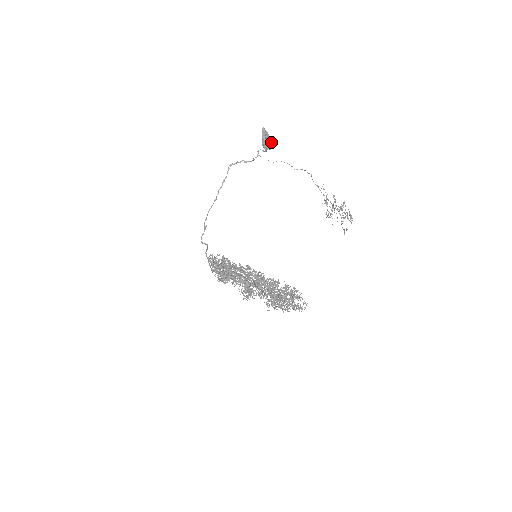
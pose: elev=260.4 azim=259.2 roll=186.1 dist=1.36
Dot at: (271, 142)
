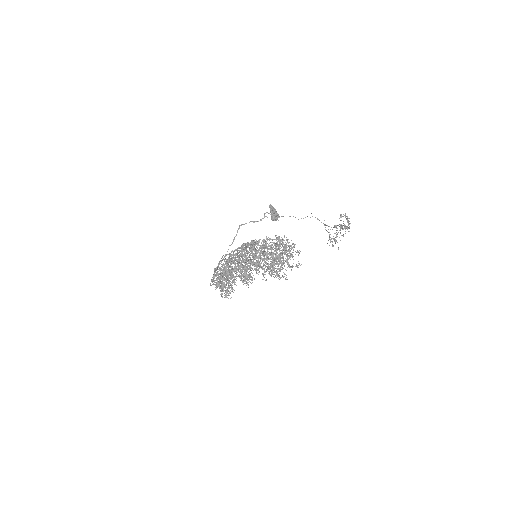
Dot at: occluded
